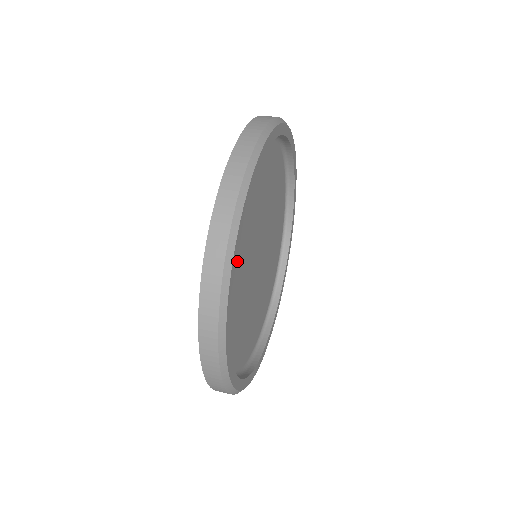
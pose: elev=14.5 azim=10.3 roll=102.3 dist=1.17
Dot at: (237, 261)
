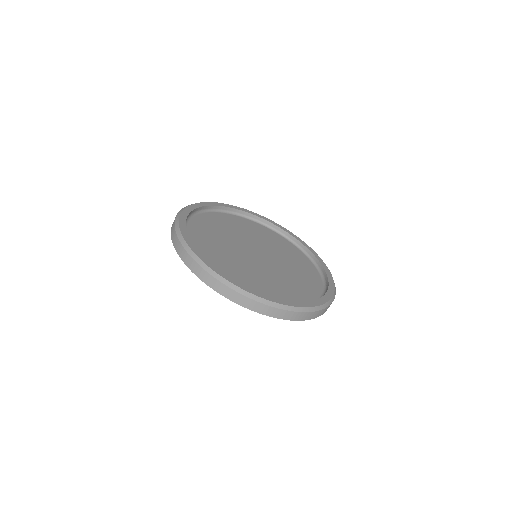
Dot at: (211, 245)
